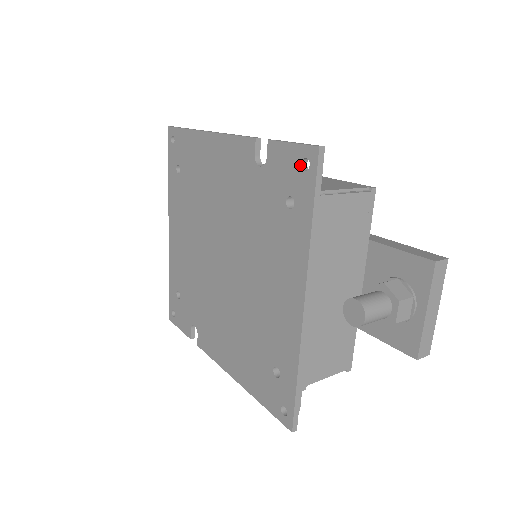
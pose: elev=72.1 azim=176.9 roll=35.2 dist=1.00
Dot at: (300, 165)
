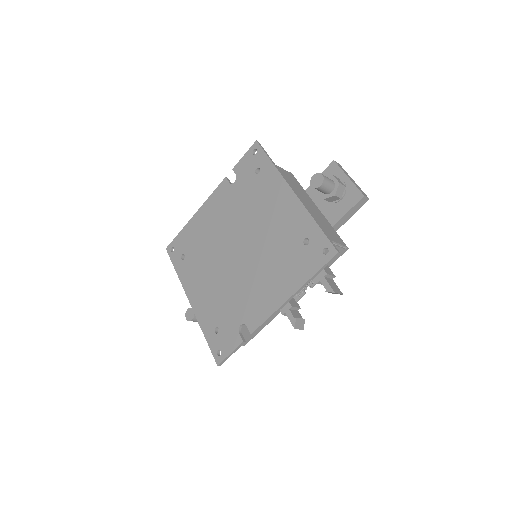
Dot at: (253, 155)
